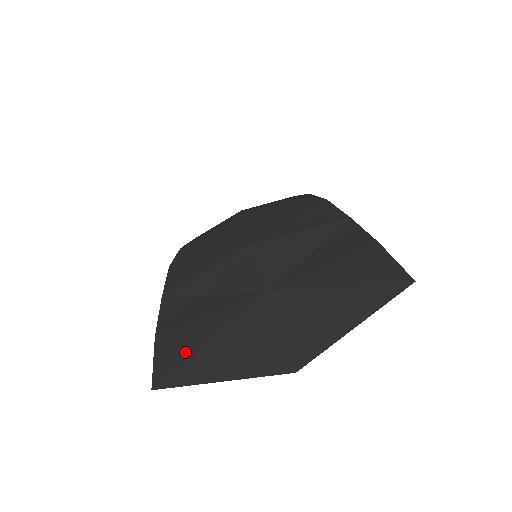
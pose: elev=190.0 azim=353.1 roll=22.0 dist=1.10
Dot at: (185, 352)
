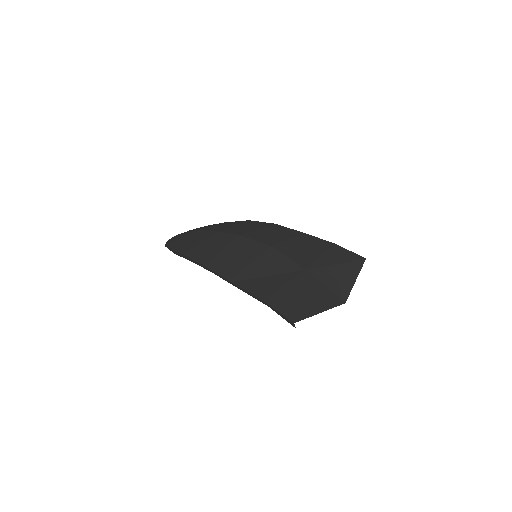
Dot at: (292, 303)
